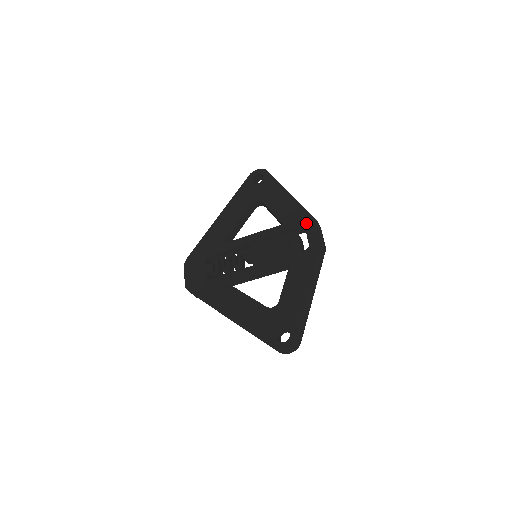
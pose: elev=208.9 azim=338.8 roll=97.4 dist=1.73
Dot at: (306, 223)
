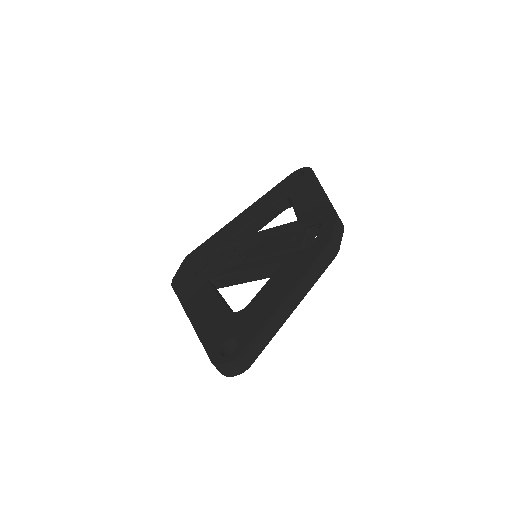
Dot at: (323, 218)
